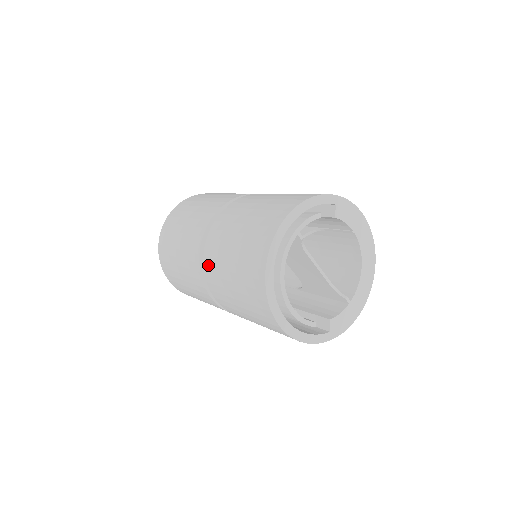
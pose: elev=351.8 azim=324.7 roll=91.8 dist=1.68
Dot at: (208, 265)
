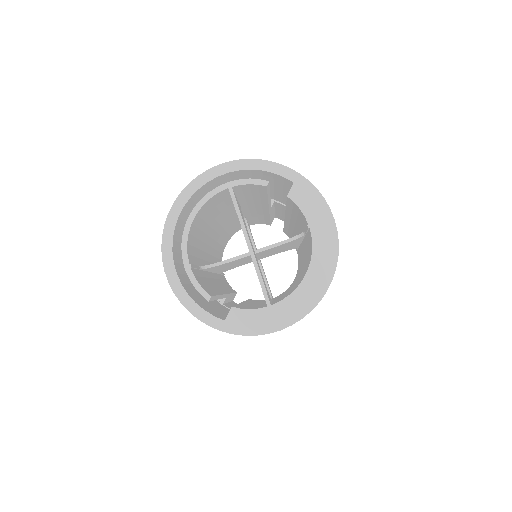
Dot at: occluded
